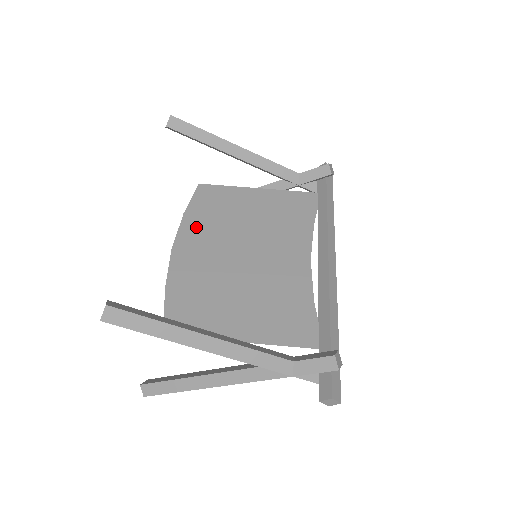
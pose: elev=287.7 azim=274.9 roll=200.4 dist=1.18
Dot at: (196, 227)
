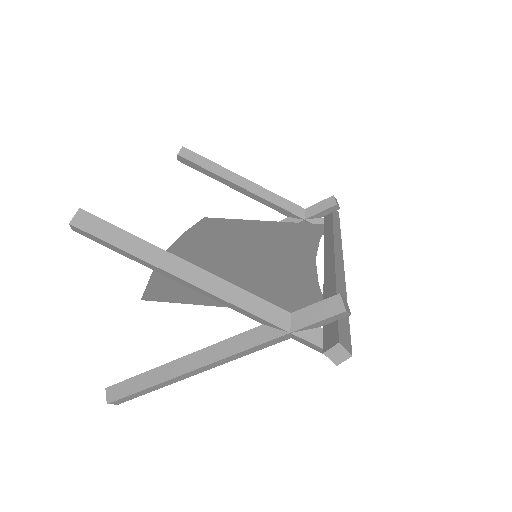
Dot at: (196, 238)
